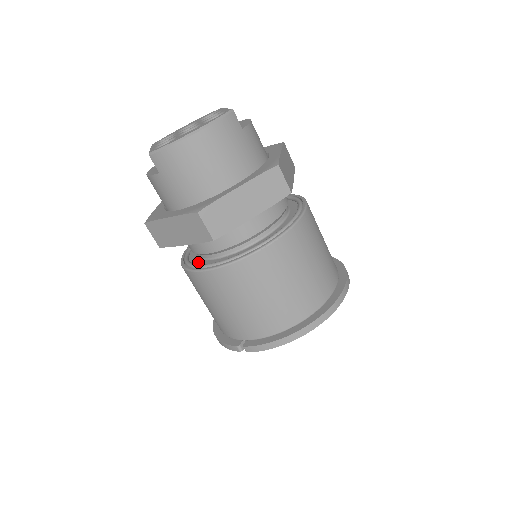
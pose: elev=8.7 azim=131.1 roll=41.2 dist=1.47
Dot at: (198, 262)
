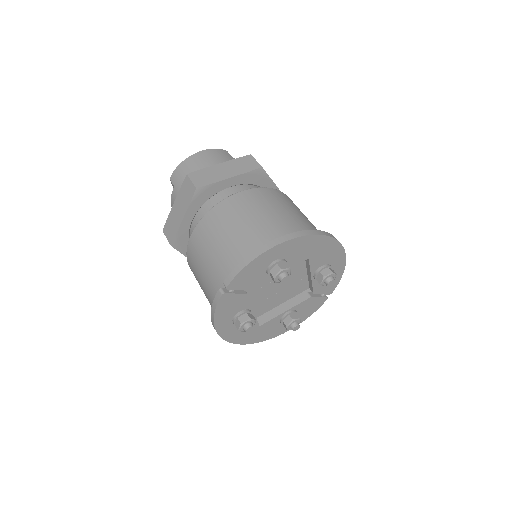
Dot at: occluded
